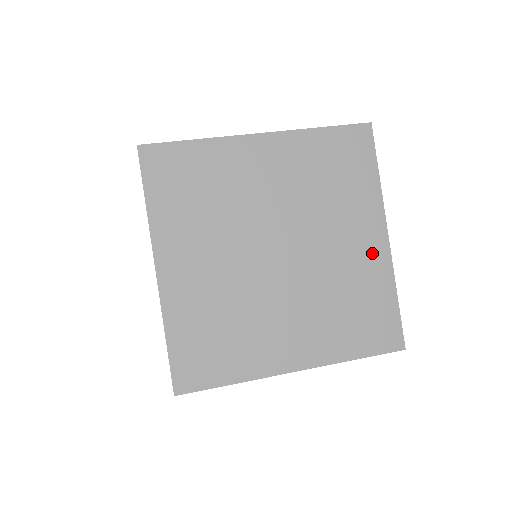
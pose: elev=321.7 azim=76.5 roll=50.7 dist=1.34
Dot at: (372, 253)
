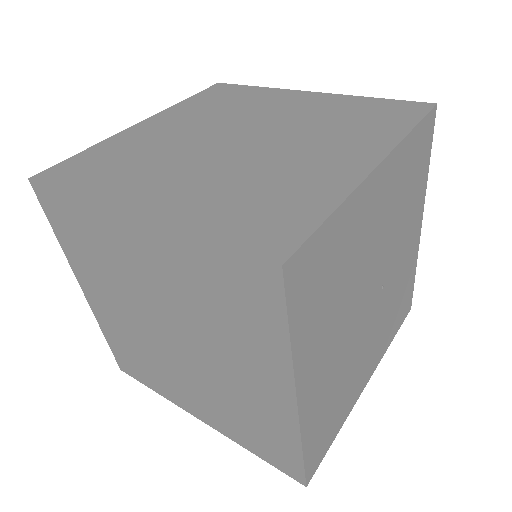
Dot at: (315, 100)
